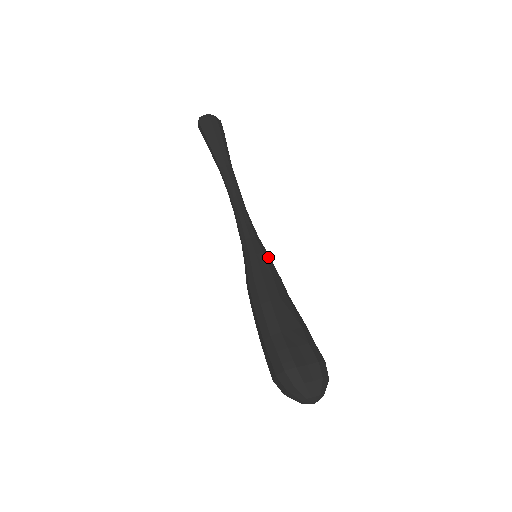
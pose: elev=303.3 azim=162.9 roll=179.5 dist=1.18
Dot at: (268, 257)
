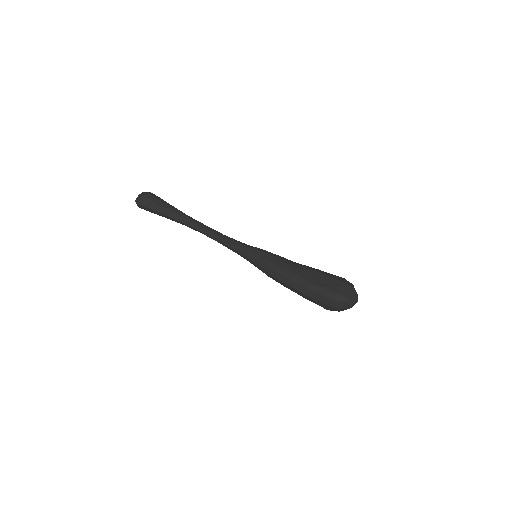
Dot at: (264, 251)
